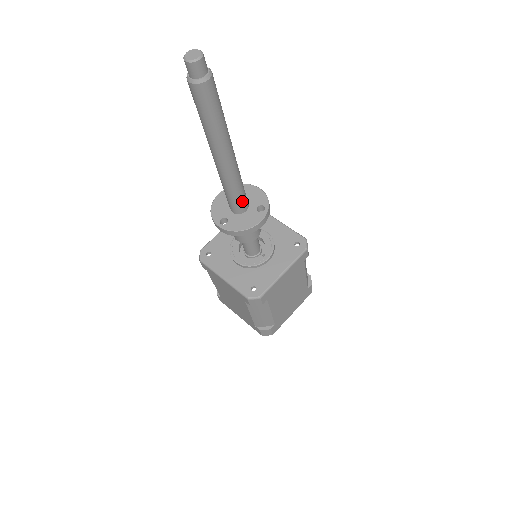
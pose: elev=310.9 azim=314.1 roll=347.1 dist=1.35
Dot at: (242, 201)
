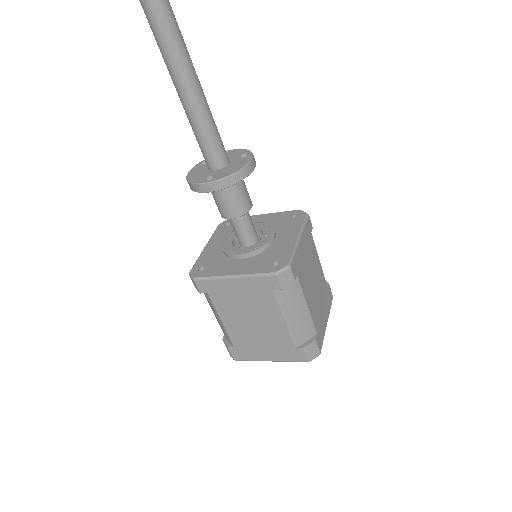
Dot at: (221, 146)
